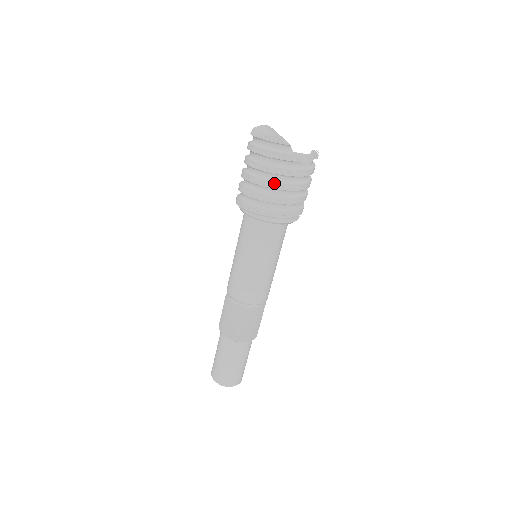
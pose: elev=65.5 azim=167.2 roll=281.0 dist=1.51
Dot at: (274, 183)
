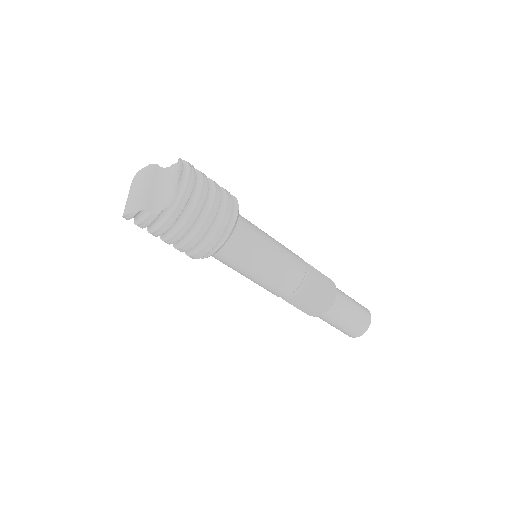
Dot at: (171, 239)
